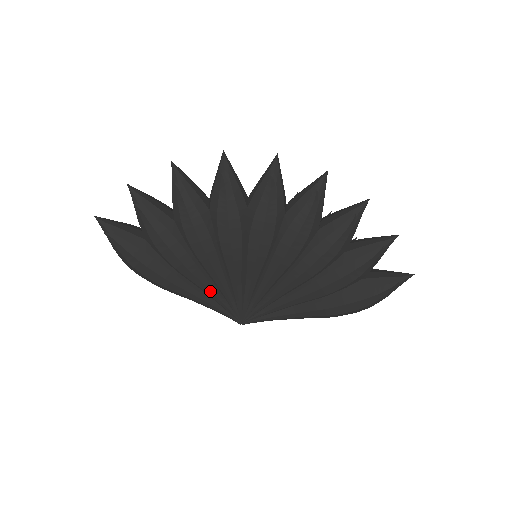
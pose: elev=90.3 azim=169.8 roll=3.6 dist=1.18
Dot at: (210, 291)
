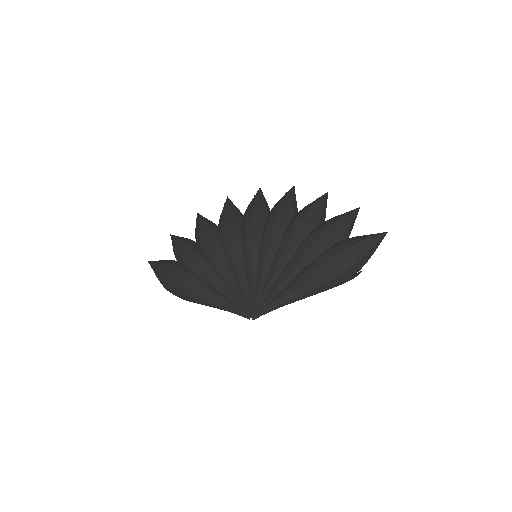
Dot at: (221, 288)
